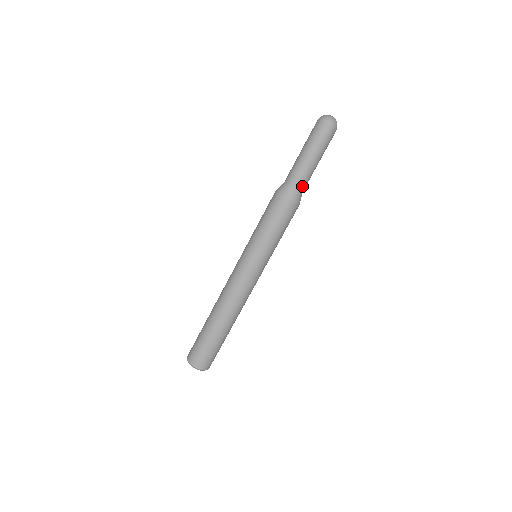
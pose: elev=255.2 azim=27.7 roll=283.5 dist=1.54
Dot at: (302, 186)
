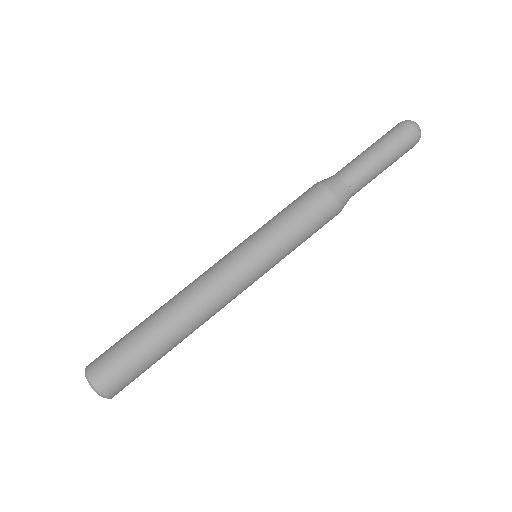
Dot at: (355, 188)
